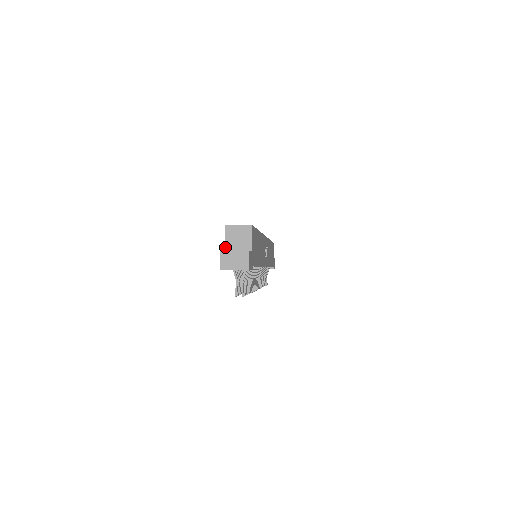
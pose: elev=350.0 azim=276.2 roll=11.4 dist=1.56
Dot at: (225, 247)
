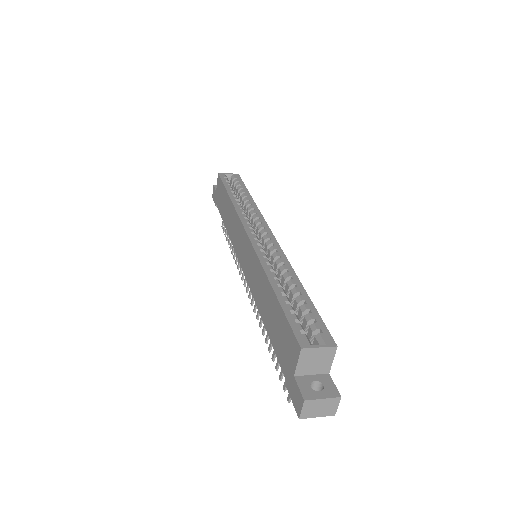
Dot at: (296, 372)
